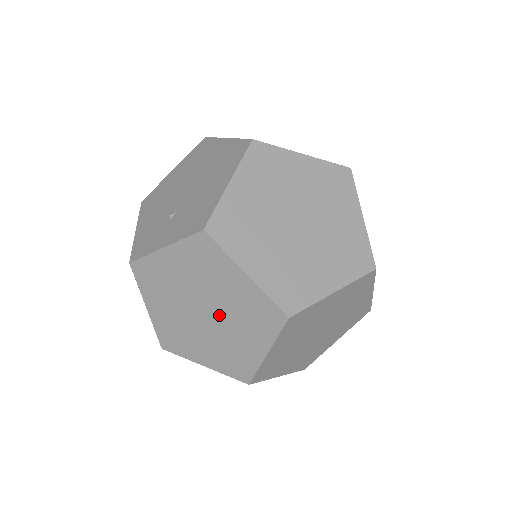
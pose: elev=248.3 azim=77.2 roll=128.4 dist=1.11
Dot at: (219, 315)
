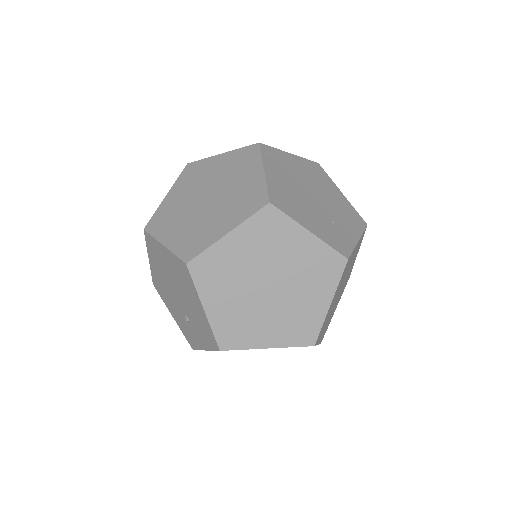
Dot at: occluded
